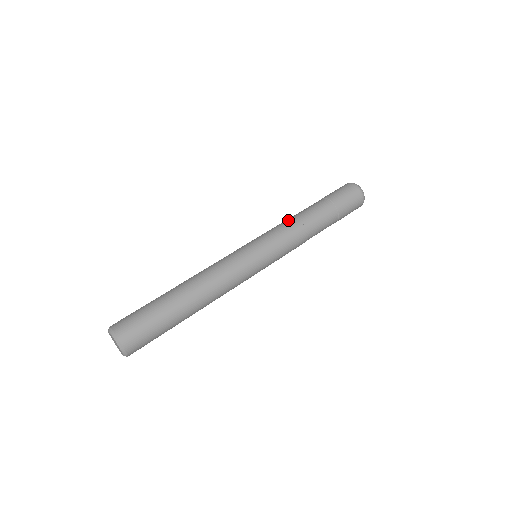
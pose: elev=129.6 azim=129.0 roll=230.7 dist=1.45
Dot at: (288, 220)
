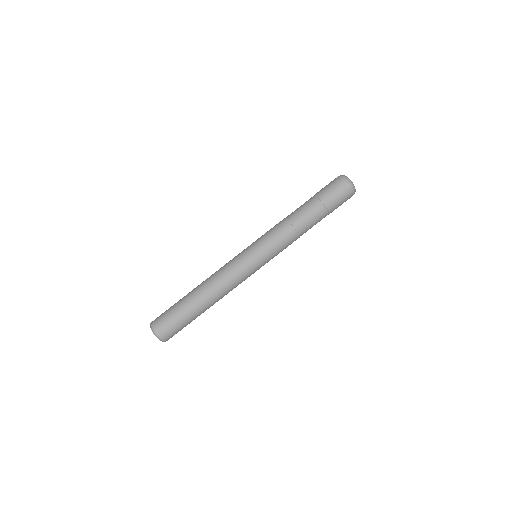
Dot at: (282, 224)
